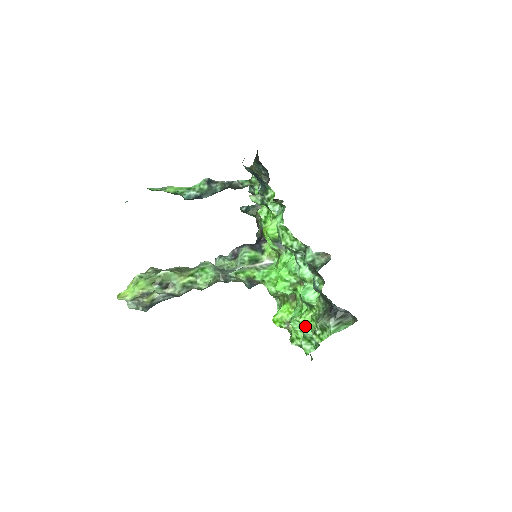
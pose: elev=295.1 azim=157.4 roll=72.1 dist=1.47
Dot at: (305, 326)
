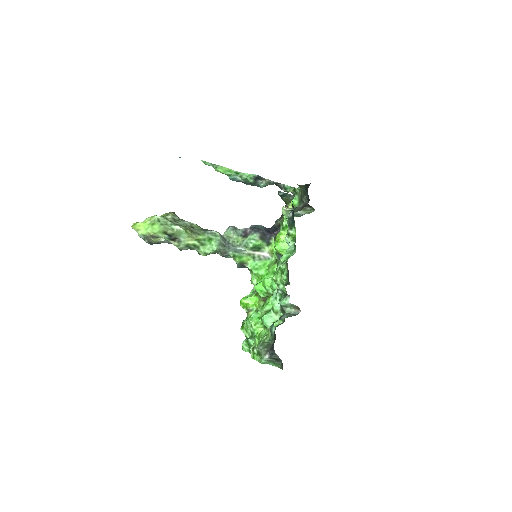
Dot at: (254, 333)
